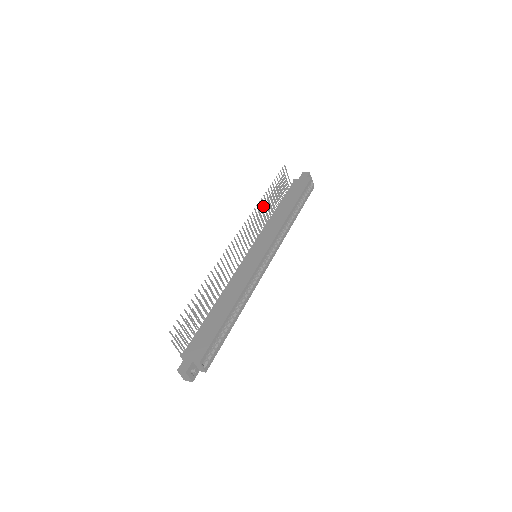
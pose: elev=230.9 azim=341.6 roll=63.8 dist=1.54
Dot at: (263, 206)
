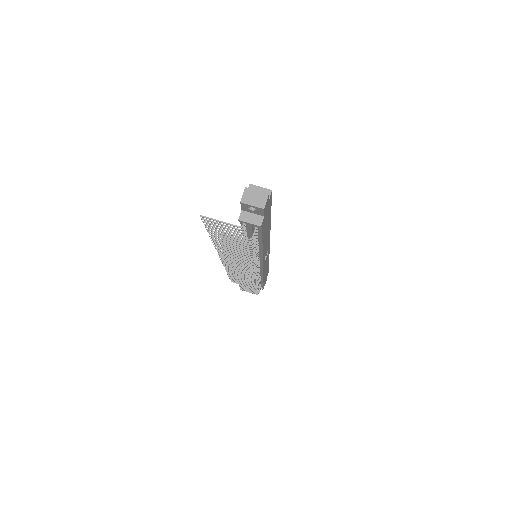
Dot at: (239, 282)
